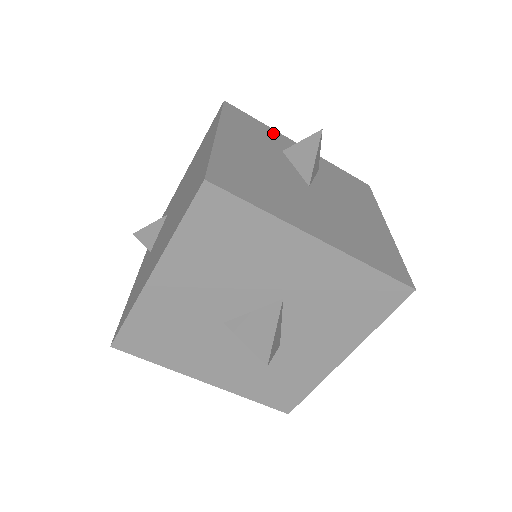
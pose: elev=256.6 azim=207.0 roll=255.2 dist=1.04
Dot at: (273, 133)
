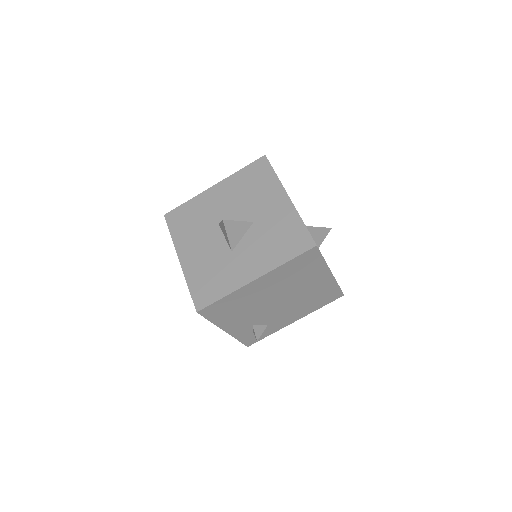
Dot at: occluded
